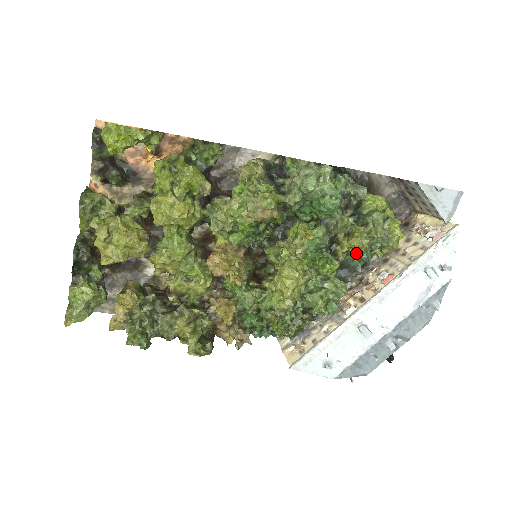
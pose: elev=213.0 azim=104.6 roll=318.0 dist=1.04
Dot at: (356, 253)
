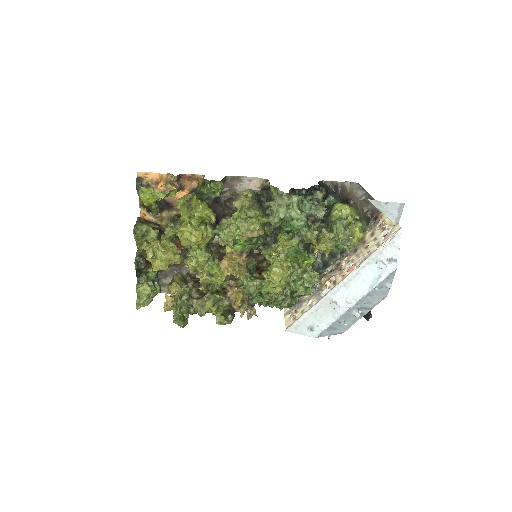
Dot at: occluded
